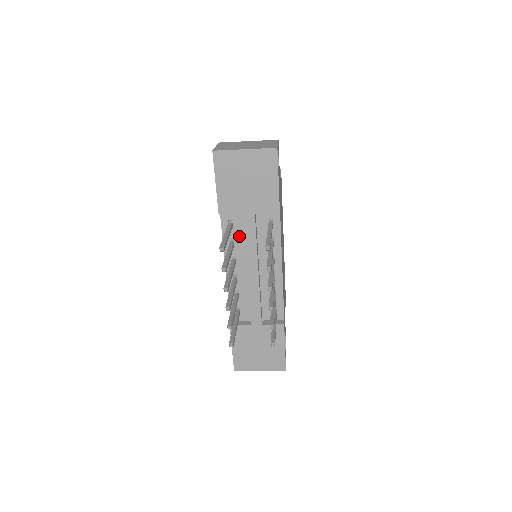
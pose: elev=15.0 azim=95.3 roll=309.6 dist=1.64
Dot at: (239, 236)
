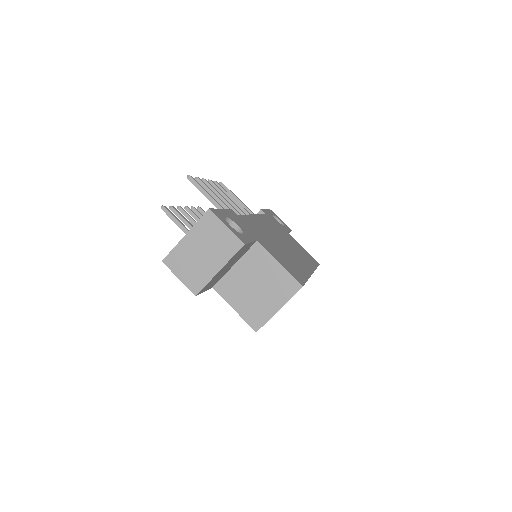
Dot at: occluded
